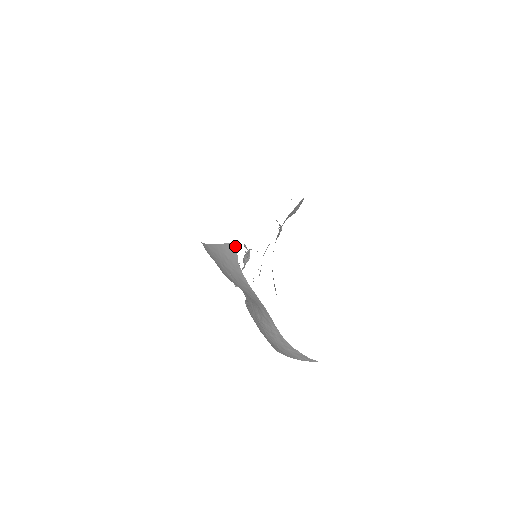
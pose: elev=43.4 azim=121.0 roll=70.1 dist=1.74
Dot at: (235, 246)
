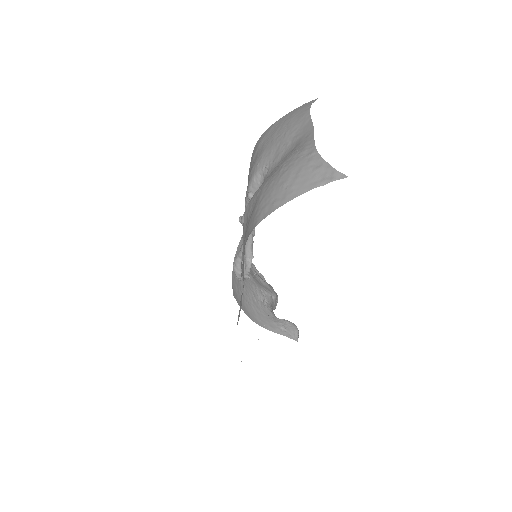
Dot at: occluded
